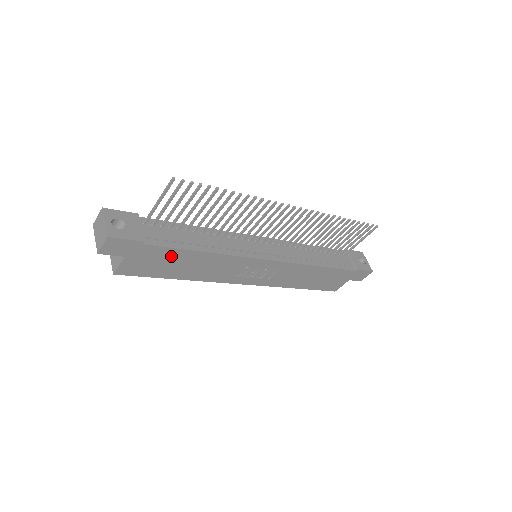
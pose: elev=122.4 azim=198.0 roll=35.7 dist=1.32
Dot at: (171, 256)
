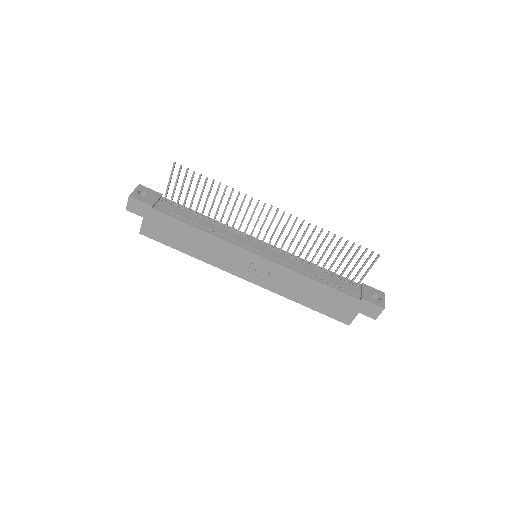
Dot at: (174, 226)
